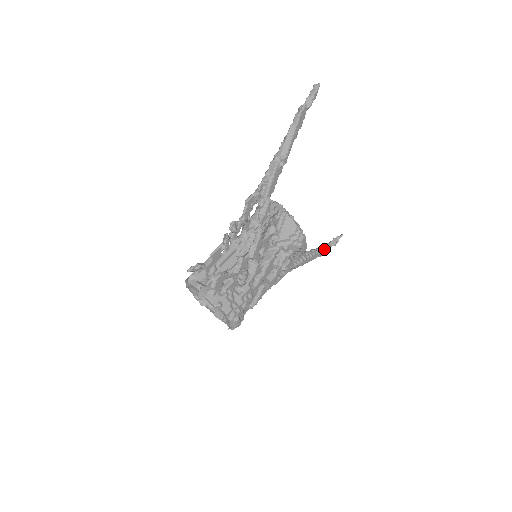
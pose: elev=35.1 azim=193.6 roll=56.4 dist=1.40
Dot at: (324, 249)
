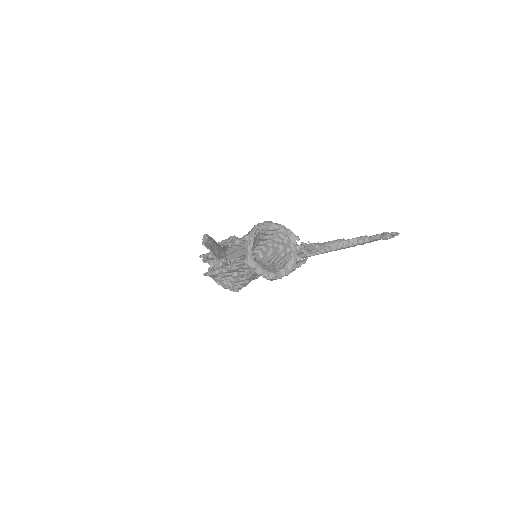
Dot at: (368, 241)
